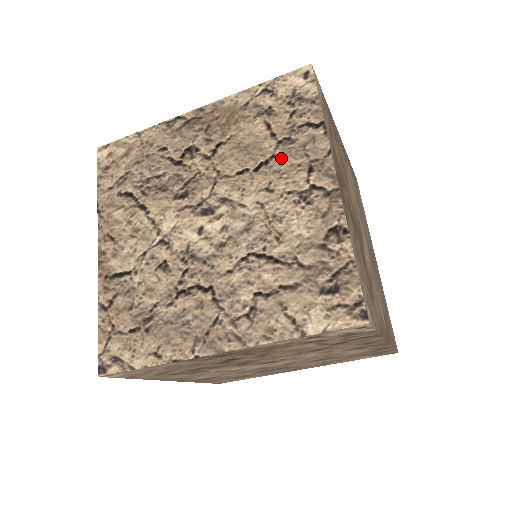
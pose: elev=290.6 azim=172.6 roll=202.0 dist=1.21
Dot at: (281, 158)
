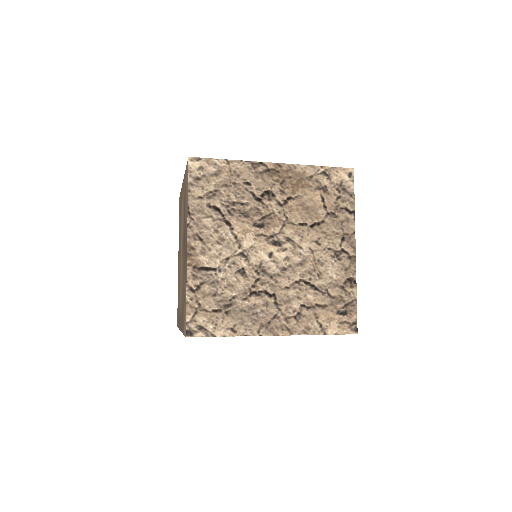
Dot at: (327, 224)
